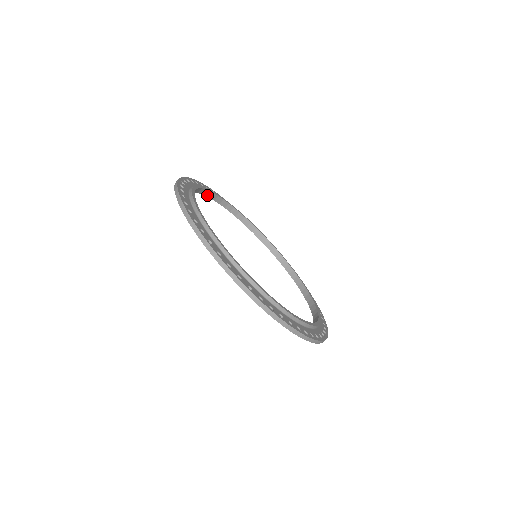
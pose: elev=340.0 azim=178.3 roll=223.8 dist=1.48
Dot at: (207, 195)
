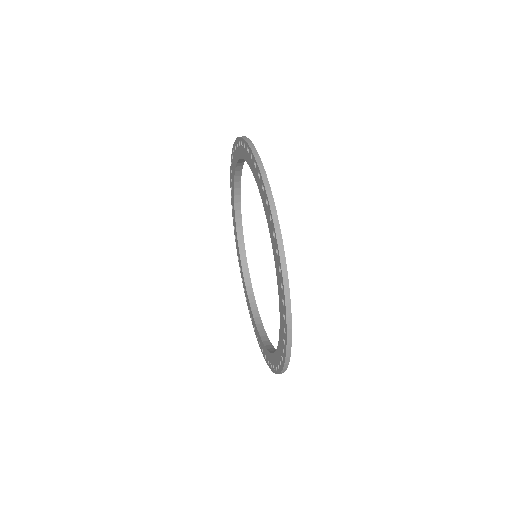
Dot at: (236, 213)
